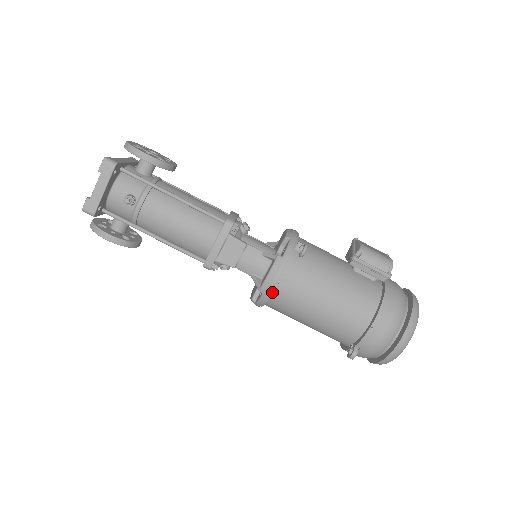
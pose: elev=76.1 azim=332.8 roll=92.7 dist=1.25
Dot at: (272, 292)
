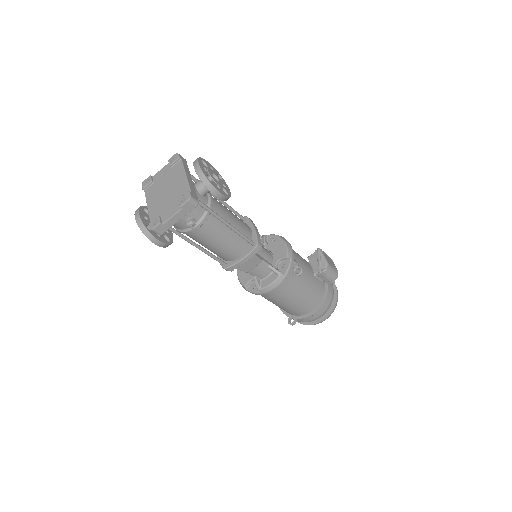
Dot at: occluded
